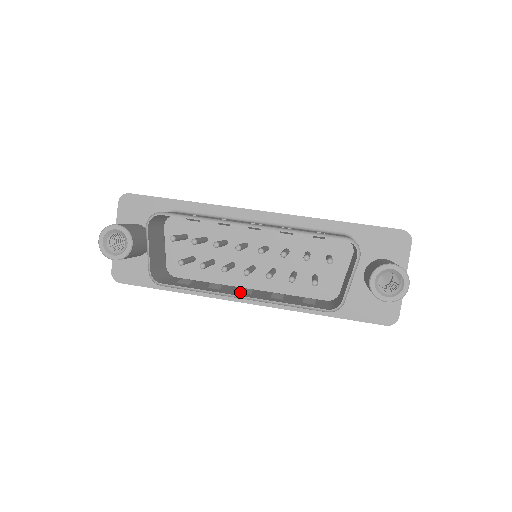
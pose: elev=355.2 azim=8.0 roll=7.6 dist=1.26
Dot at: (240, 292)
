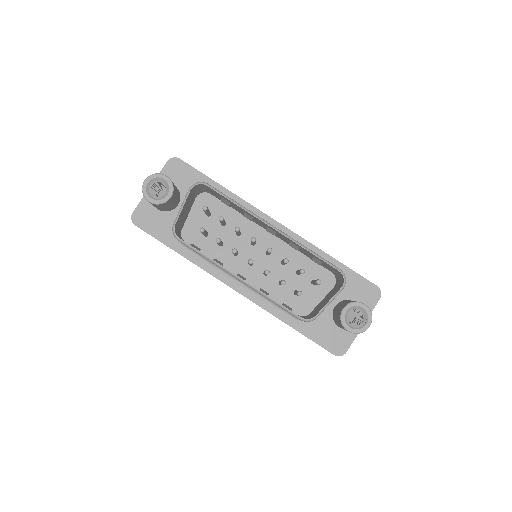
Dot at: (237, 275)
